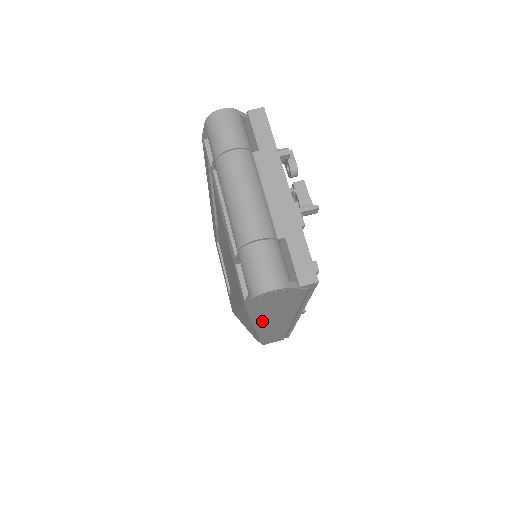
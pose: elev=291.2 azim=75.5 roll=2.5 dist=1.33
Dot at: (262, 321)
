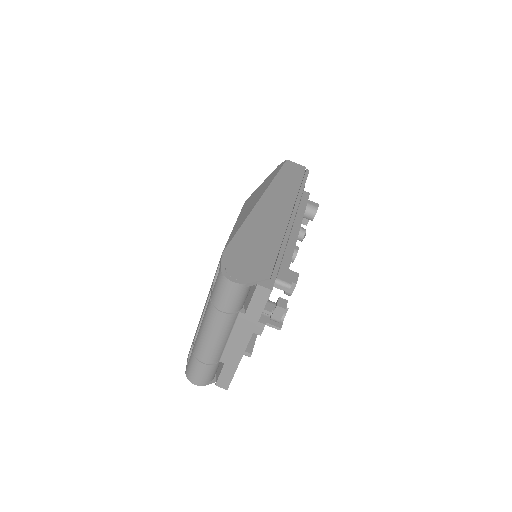
Dot at: occluded
